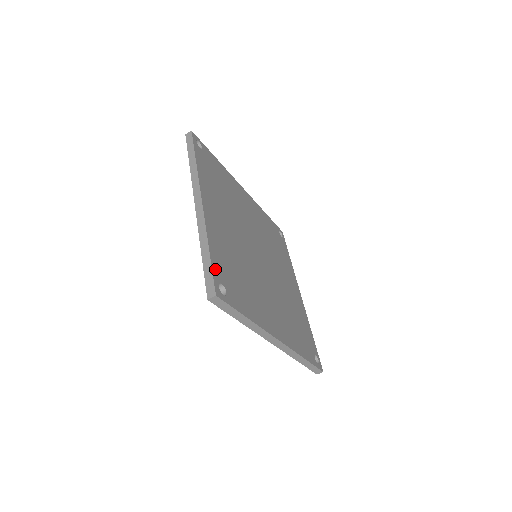
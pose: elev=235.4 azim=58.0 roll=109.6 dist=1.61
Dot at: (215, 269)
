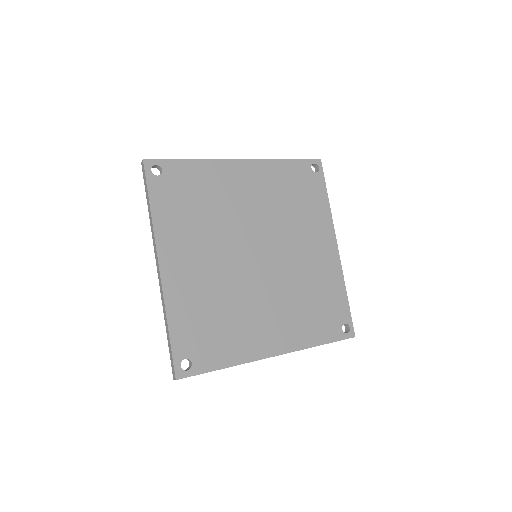
Dot at: (176, 348)
